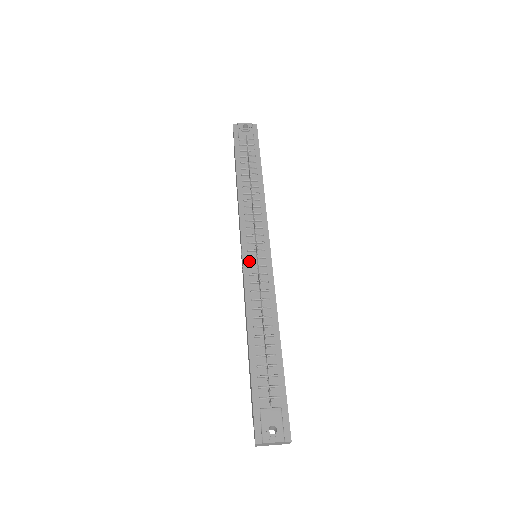
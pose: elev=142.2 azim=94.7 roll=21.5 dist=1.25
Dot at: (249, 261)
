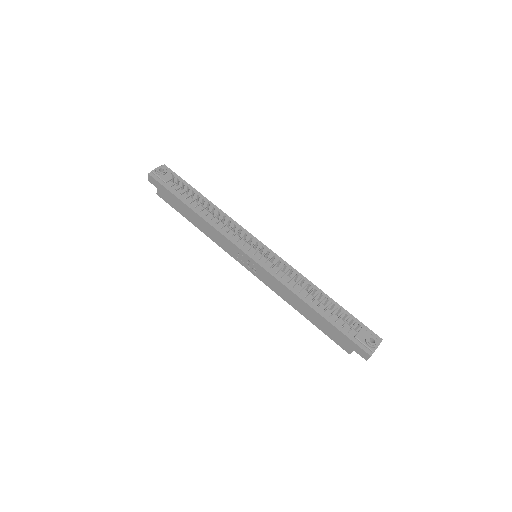
Dot at: (261, 260)
